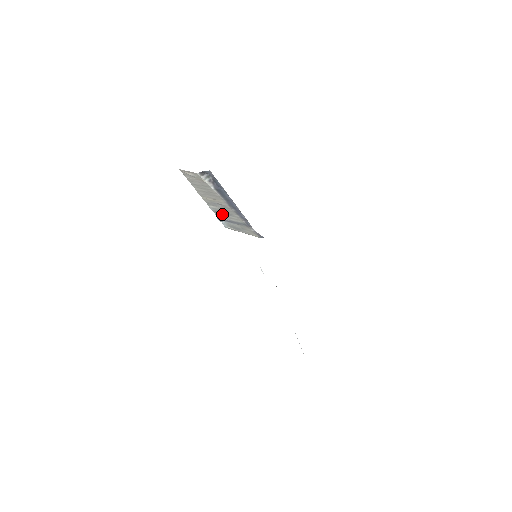
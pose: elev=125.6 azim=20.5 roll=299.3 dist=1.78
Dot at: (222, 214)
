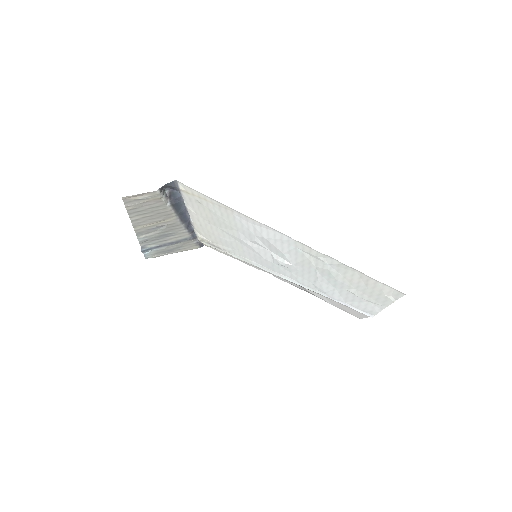
Dot at: (155, 240)
